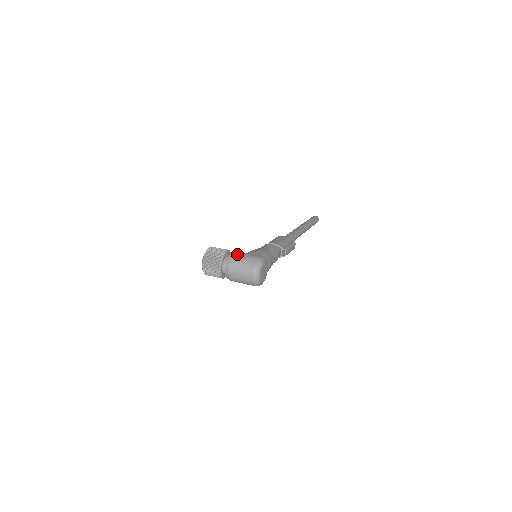
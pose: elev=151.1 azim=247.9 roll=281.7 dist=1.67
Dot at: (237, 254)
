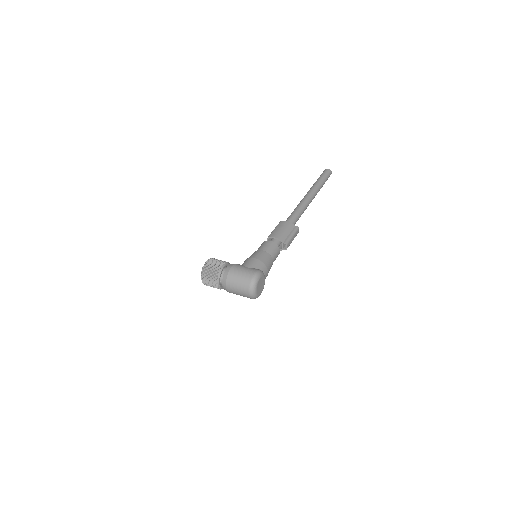
Dot at: (233, 270)
